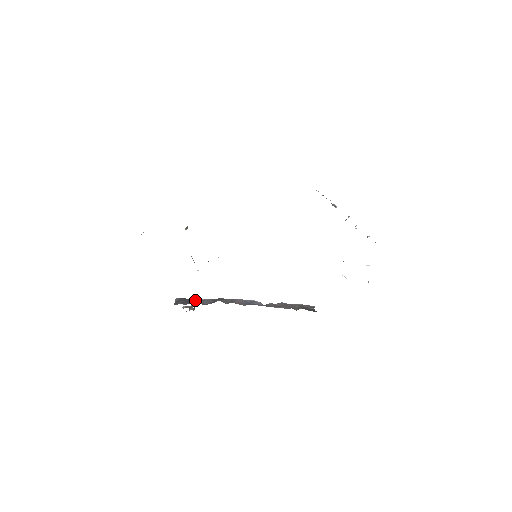
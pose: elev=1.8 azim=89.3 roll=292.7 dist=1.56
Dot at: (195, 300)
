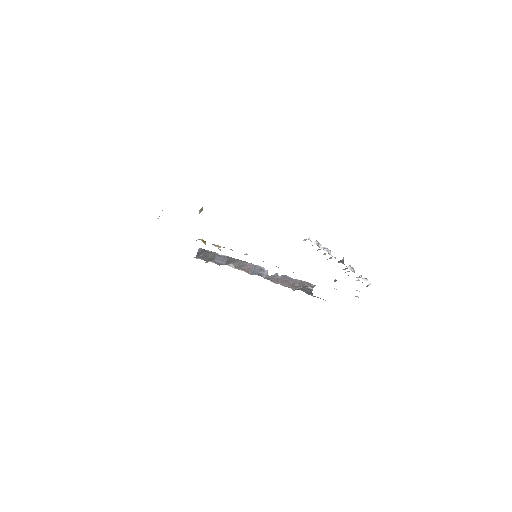
Dot at: (213, 255)
